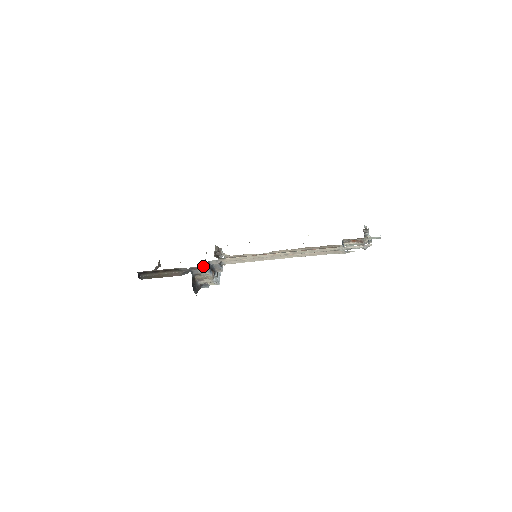
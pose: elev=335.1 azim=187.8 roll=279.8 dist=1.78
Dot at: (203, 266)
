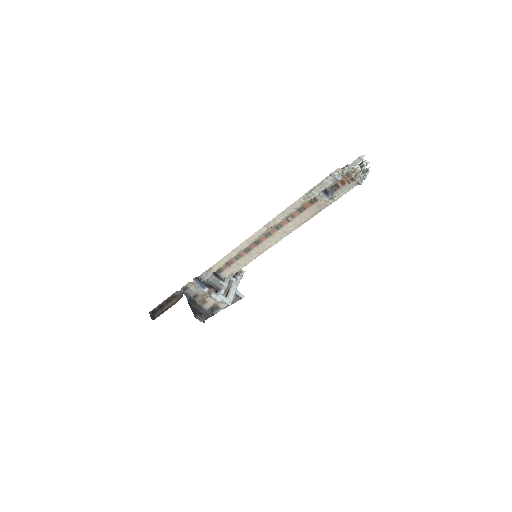
Dot at: (190, 282)
